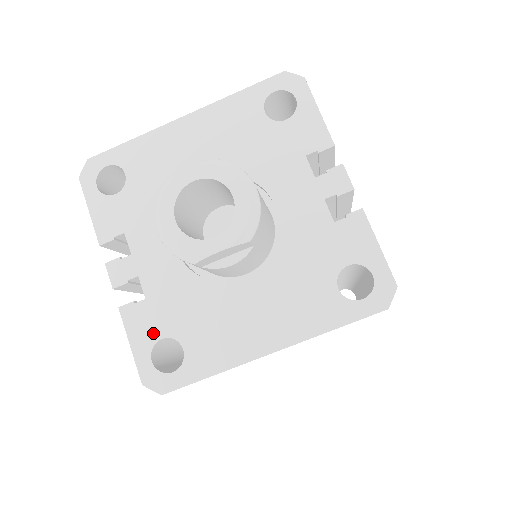
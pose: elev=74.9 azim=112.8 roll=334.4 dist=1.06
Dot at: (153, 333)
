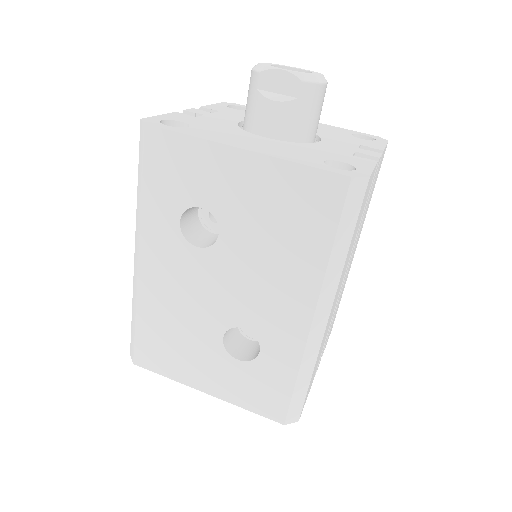
Dot at: (180, 119)
